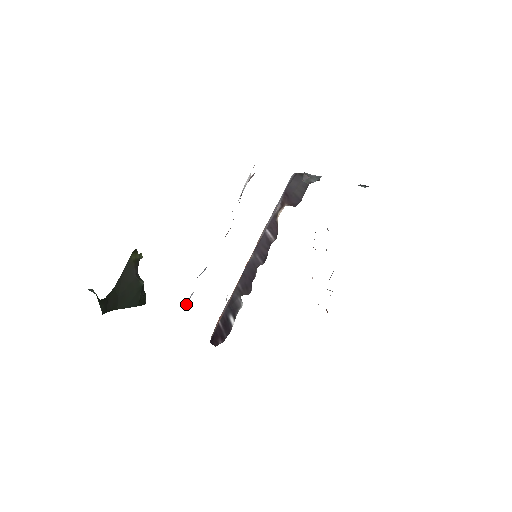
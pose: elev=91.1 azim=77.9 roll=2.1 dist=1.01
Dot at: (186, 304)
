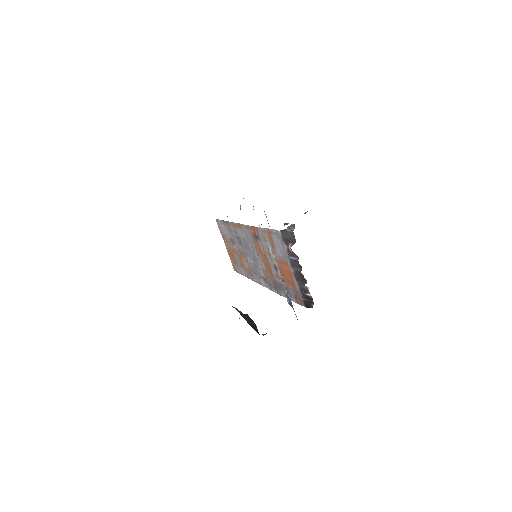
Dot at: (291, 306)
